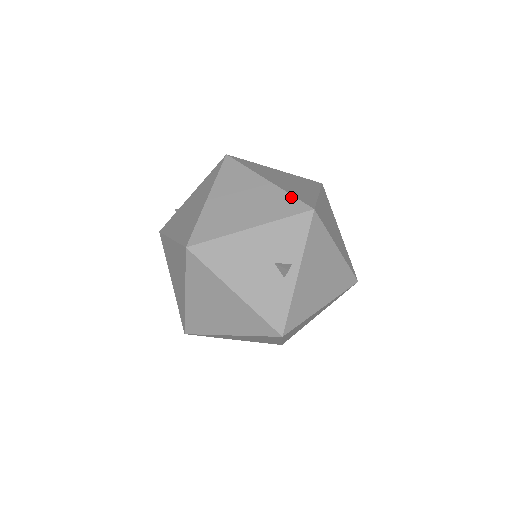
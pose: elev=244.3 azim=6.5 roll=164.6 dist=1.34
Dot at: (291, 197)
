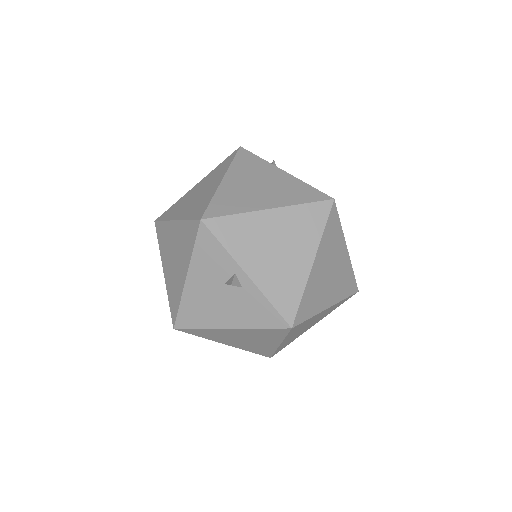
Dot at: (188, 223)
